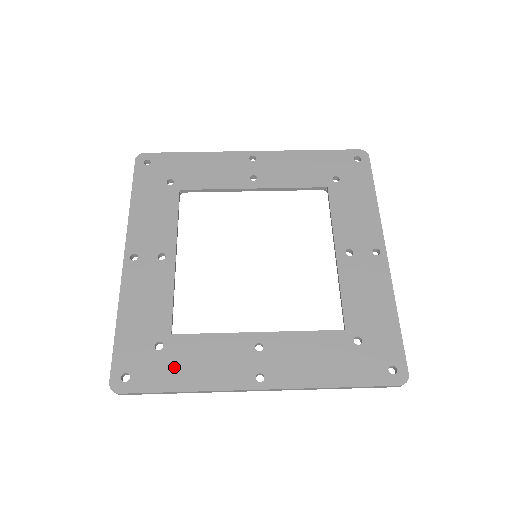
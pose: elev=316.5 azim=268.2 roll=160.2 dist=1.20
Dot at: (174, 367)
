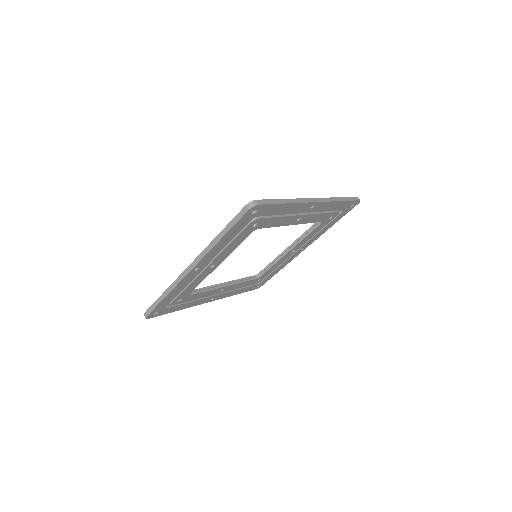
Dot at: occluded
